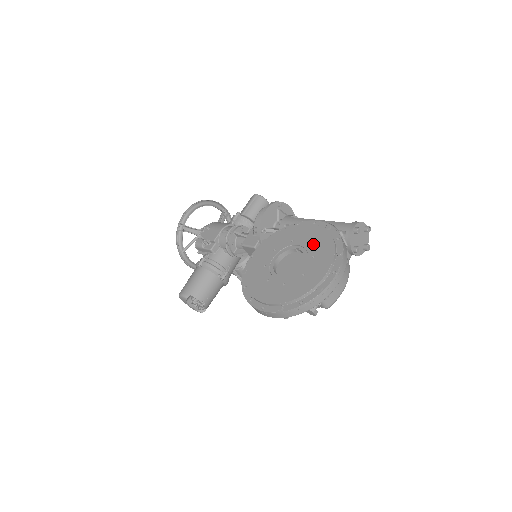
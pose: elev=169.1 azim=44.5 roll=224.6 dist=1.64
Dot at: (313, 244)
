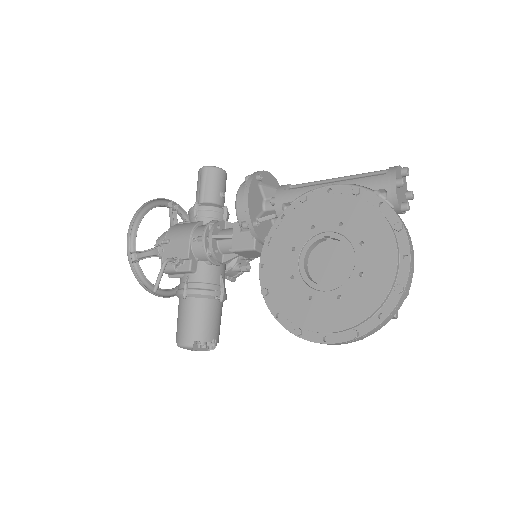
Dot at: (349, 224)
